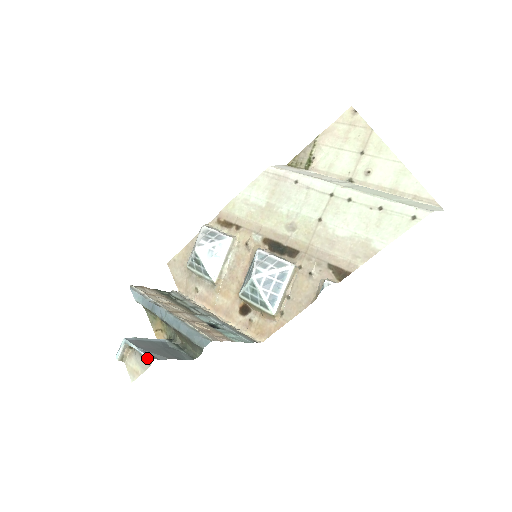
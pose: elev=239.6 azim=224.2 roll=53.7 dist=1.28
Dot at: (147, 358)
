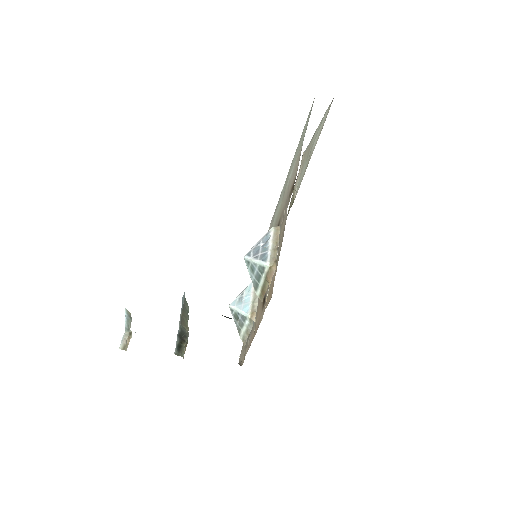
Dot at: (125, 309)
